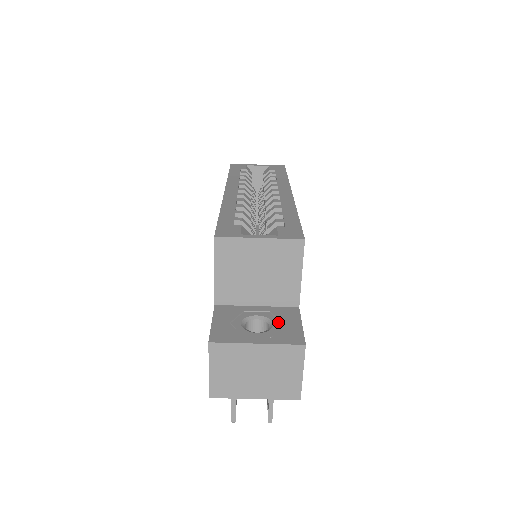
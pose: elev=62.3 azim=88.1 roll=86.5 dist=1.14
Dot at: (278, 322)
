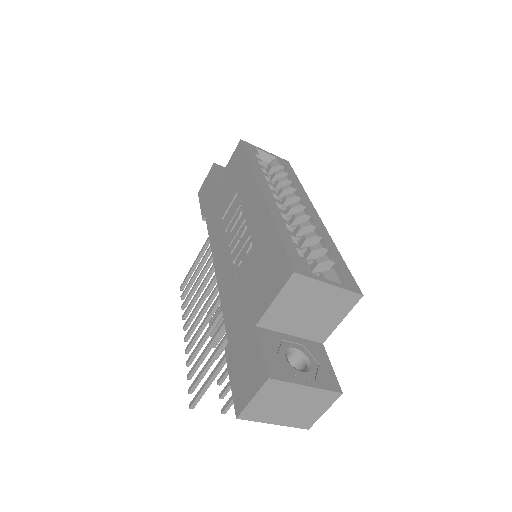
Dot at: (314, 360)
